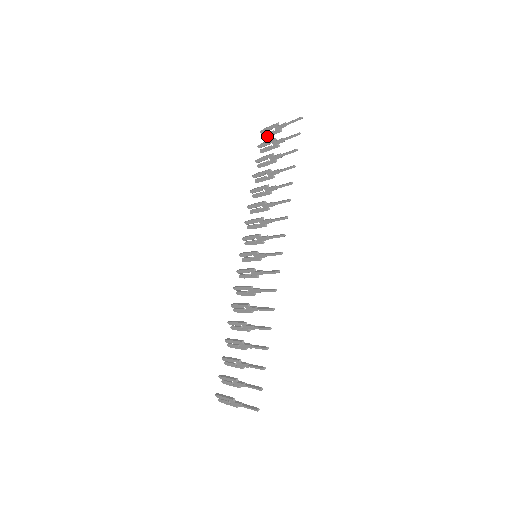
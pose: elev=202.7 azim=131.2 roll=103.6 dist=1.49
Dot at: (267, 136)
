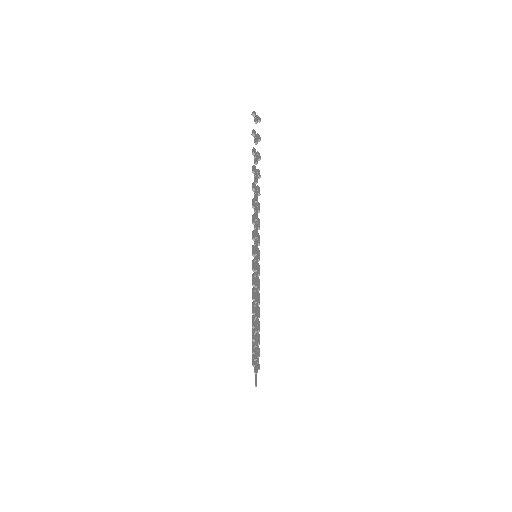
Dot at: occluded
